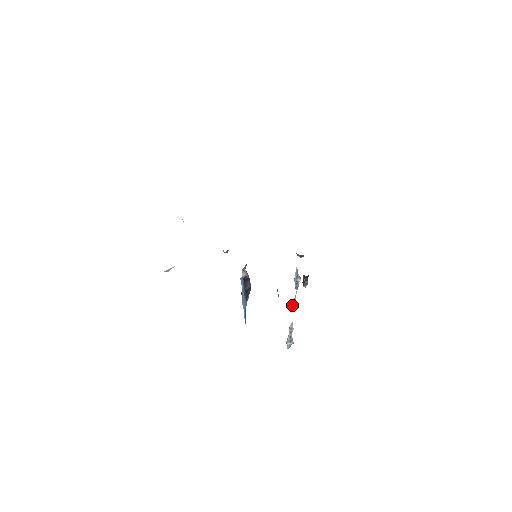
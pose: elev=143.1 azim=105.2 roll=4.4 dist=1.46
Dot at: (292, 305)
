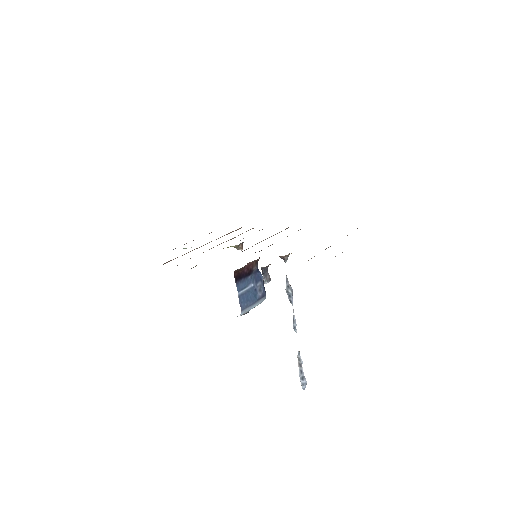
Dot at: (293, 325)
